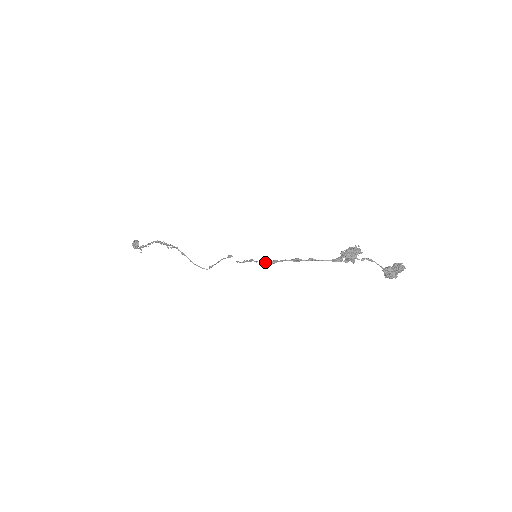
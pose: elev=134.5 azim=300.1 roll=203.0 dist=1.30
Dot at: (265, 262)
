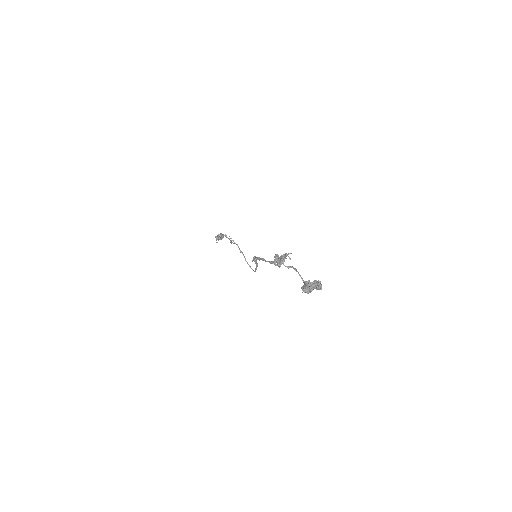
Dot at: occluded
